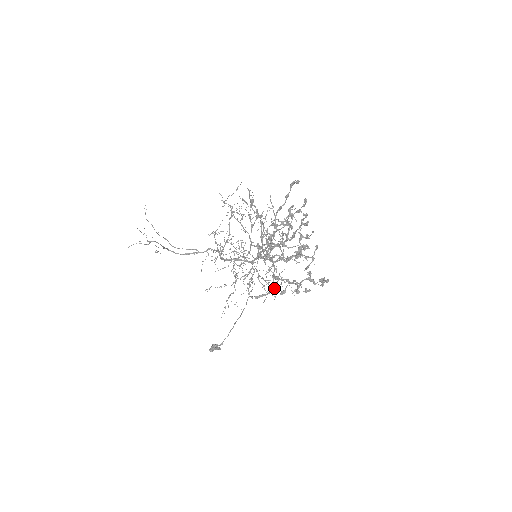
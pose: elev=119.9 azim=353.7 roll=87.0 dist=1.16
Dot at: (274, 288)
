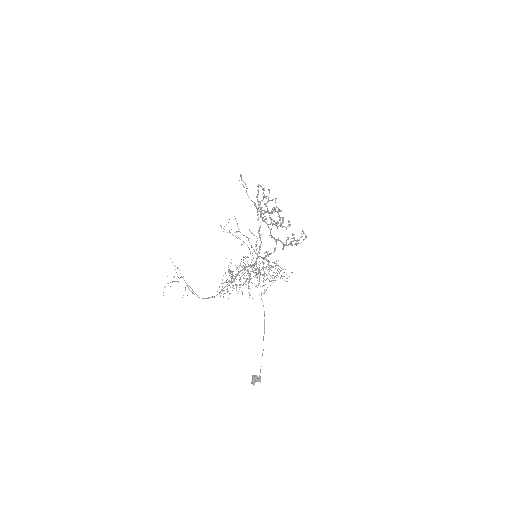
Dot at: occluded
